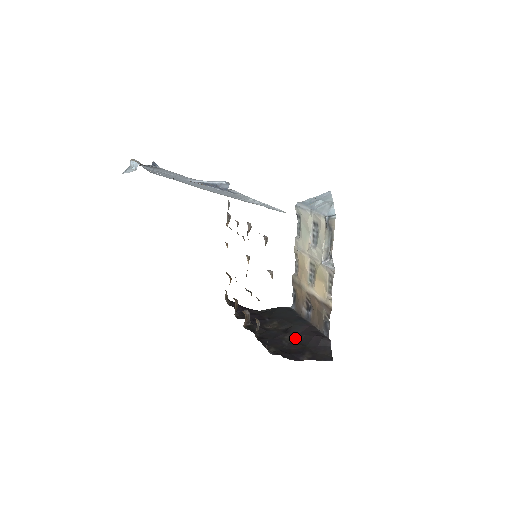
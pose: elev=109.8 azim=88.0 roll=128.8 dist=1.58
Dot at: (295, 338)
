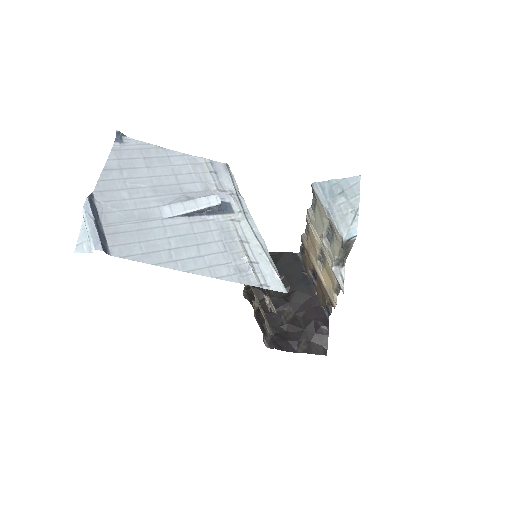
Dot at: (295, 313)
